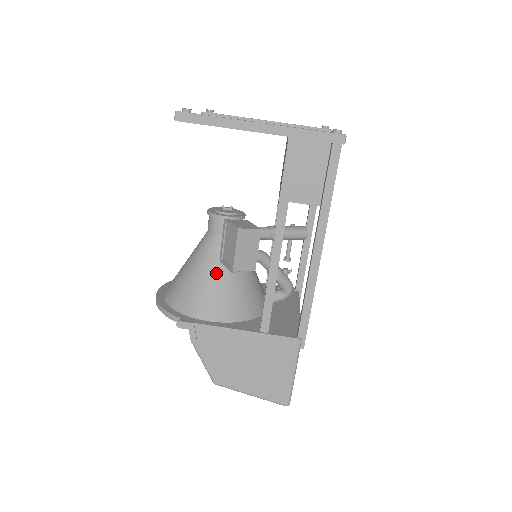
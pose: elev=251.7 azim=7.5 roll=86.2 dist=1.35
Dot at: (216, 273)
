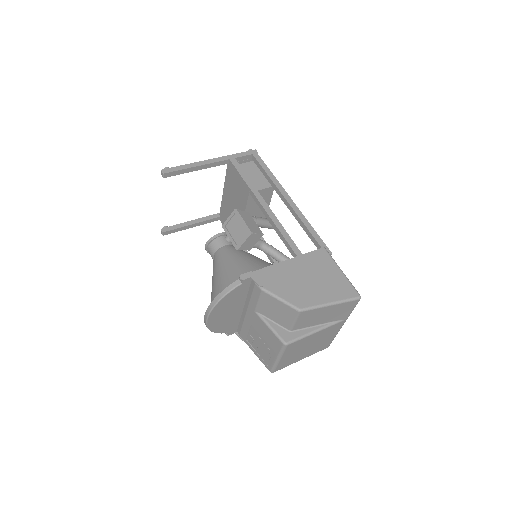
Dot at: (240, 257)
